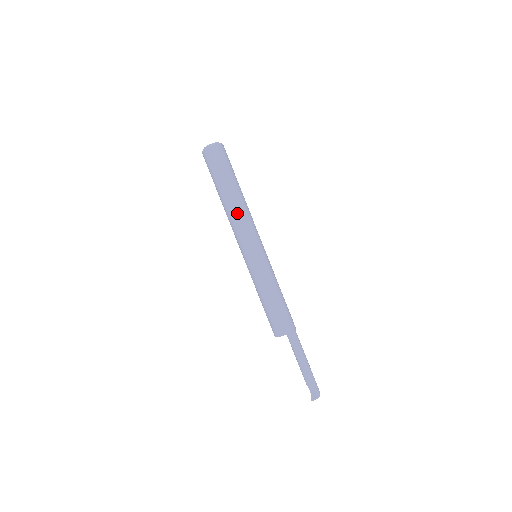
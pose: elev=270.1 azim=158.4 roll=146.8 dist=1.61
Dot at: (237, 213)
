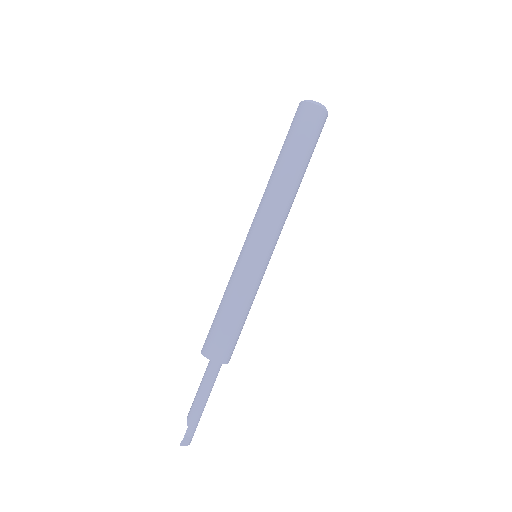
Dot at: (286, 200)
